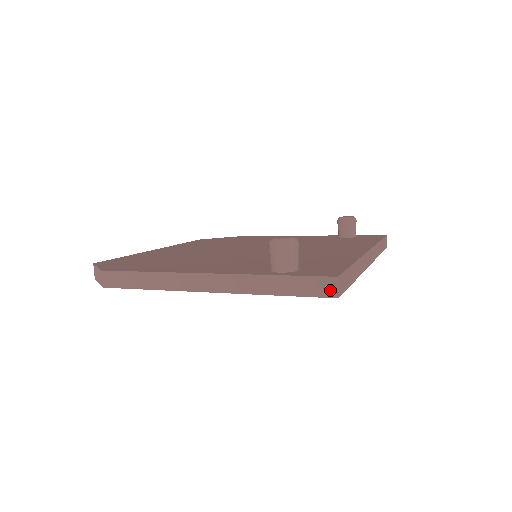
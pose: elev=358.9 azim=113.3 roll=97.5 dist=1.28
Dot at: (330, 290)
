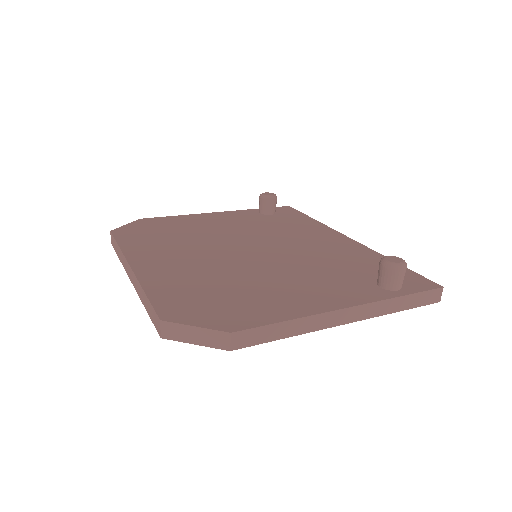
Dot at: (437, 298)
